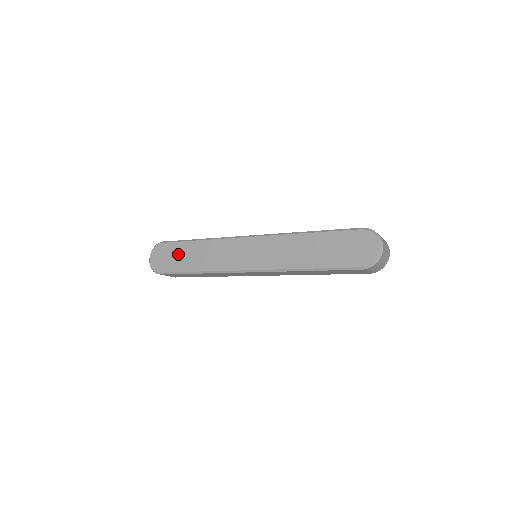
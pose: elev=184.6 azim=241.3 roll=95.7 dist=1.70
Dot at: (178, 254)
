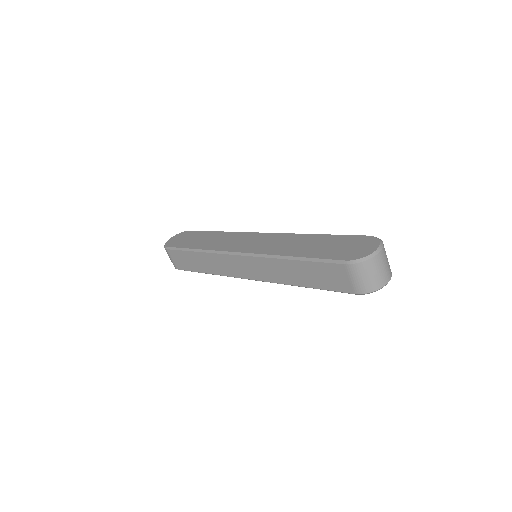
Dot at: (194, 237)
